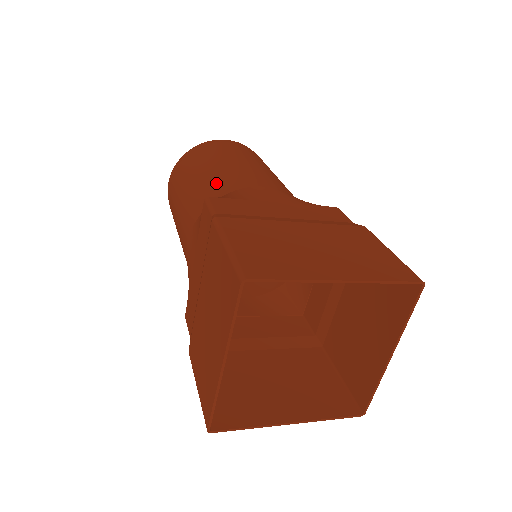
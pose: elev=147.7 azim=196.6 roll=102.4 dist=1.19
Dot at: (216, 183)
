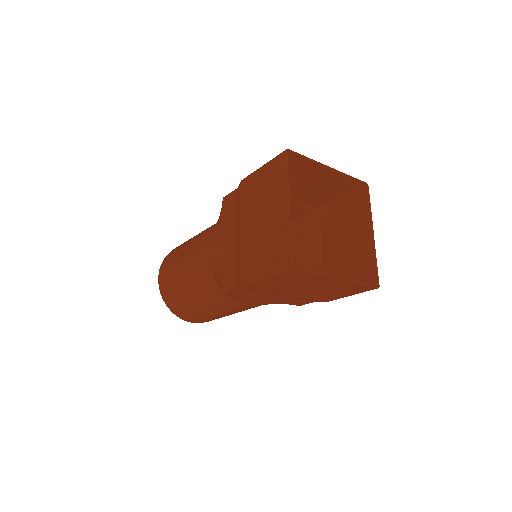
Dot at: occluded
